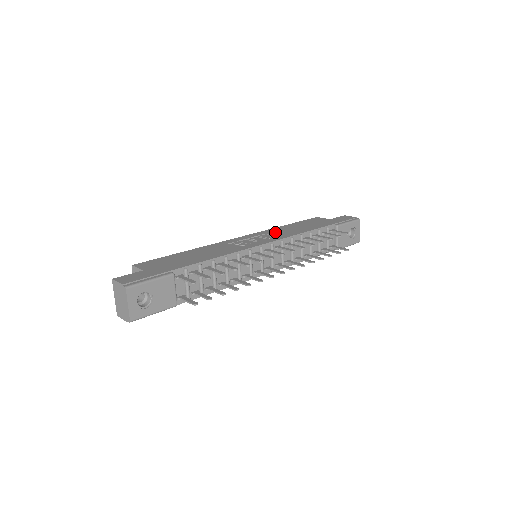
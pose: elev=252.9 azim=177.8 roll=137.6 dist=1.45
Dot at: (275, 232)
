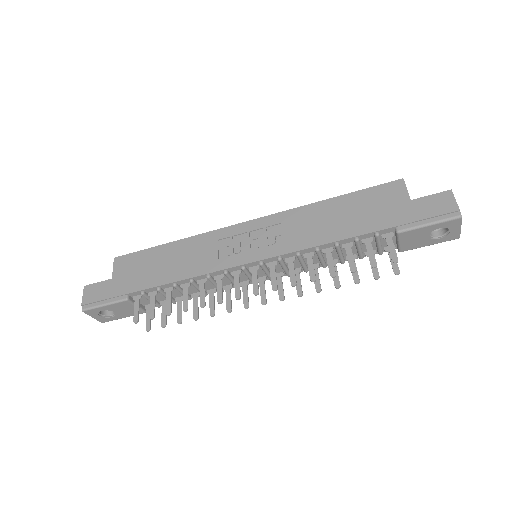
Dot at: (293, 224)
